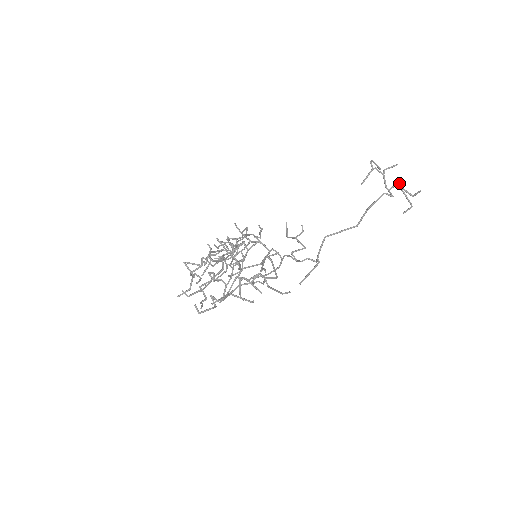
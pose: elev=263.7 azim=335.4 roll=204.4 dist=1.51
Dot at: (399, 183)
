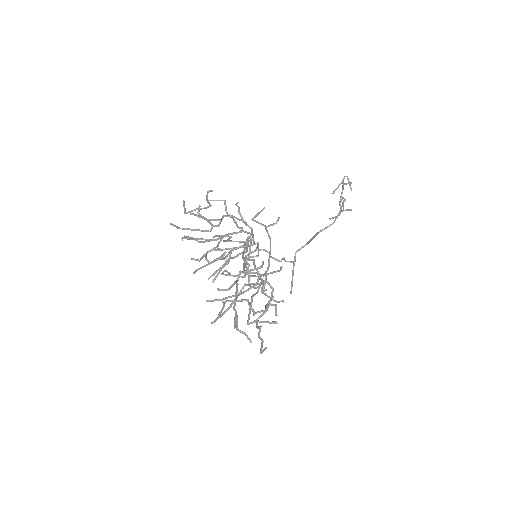
Dot at: (345, 199)
